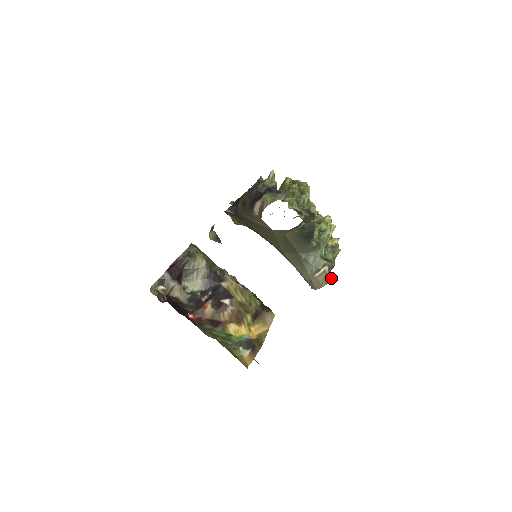
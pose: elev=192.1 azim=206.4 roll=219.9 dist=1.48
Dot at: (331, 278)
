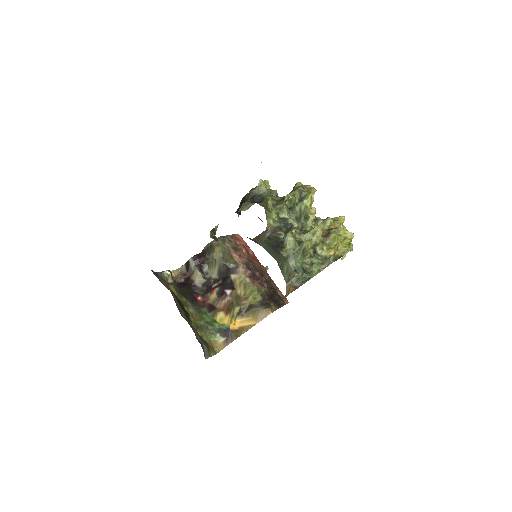
Dot at: occluded
